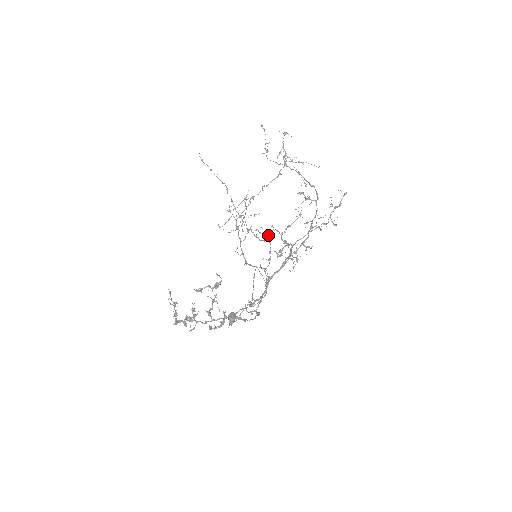
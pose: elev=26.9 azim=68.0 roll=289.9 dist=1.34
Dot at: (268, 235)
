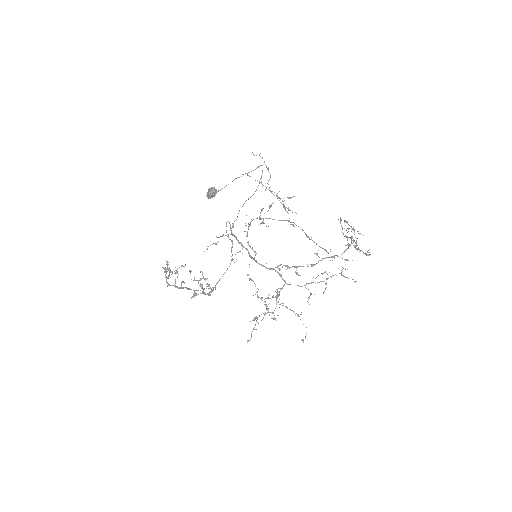
Dot at: occluded
